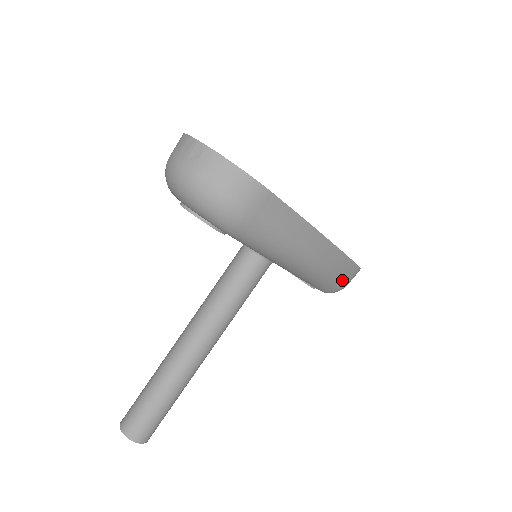
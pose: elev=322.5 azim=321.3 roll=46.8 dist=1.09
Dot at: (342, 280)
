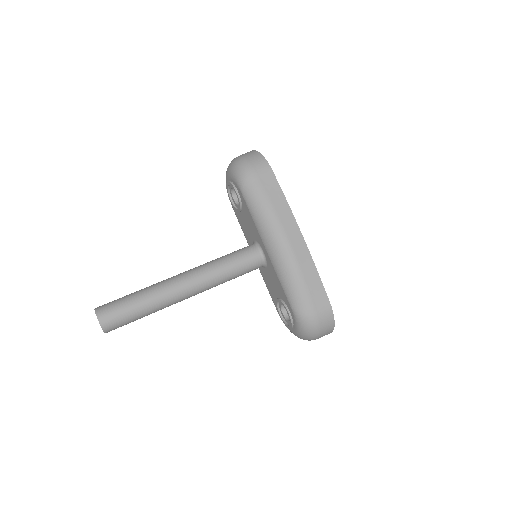
Dot at: (311, 299)
